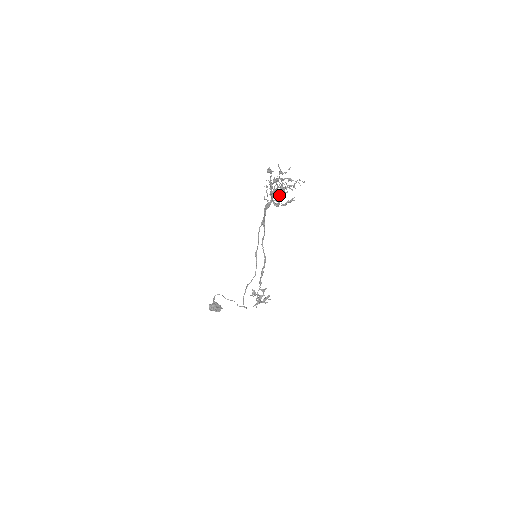
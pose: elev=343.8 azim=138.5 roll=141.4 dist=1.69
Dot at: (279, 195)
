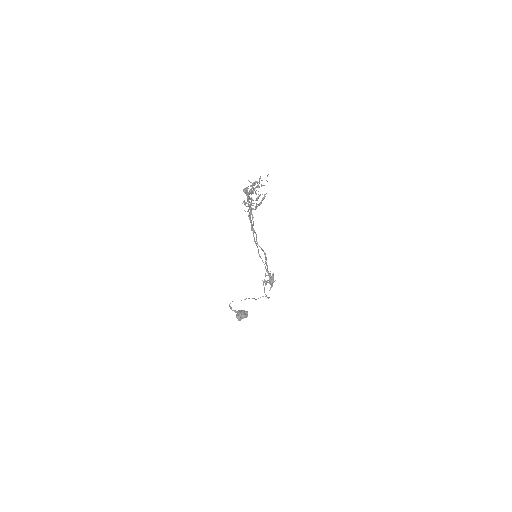
Dot at: occluded
